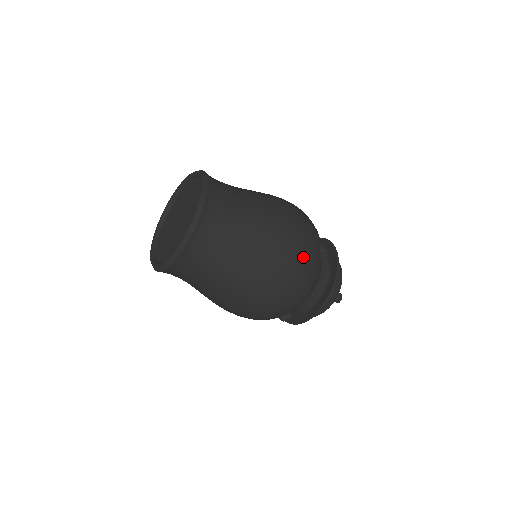
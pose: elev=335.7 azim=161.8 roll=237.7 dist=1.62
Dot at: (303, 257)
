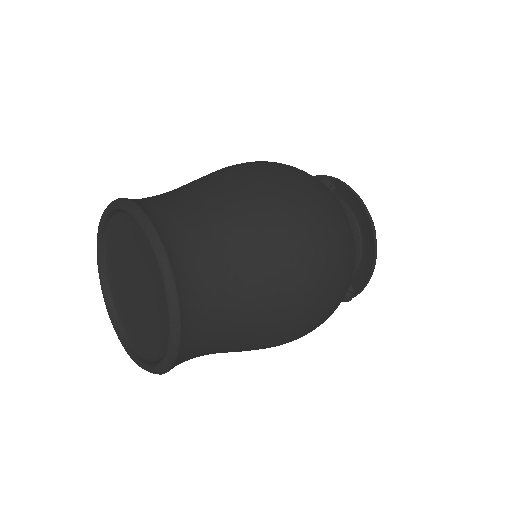
Dot at: (321, 204)
